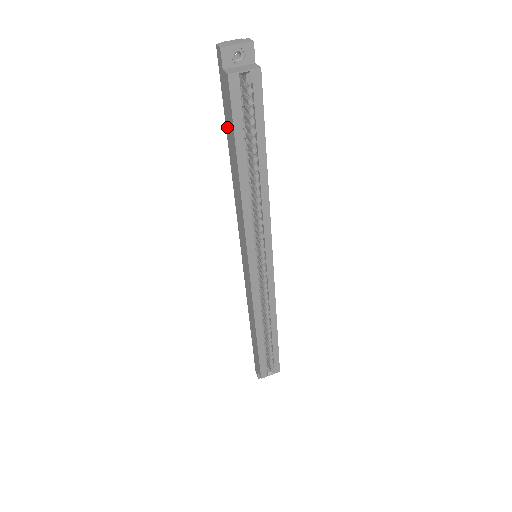
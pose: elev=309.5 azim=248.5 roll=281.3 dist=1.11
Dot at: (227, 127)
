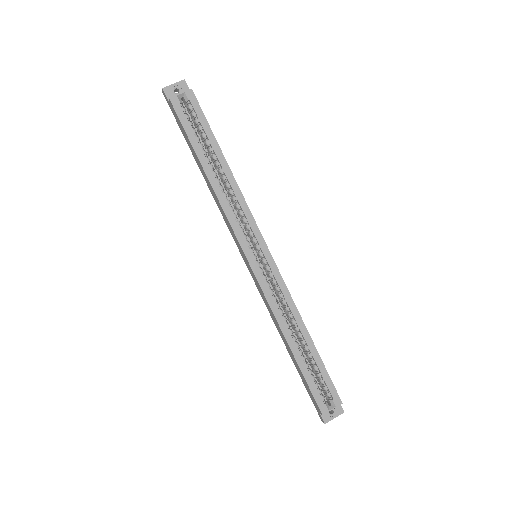
Dot at: (188, 144)
